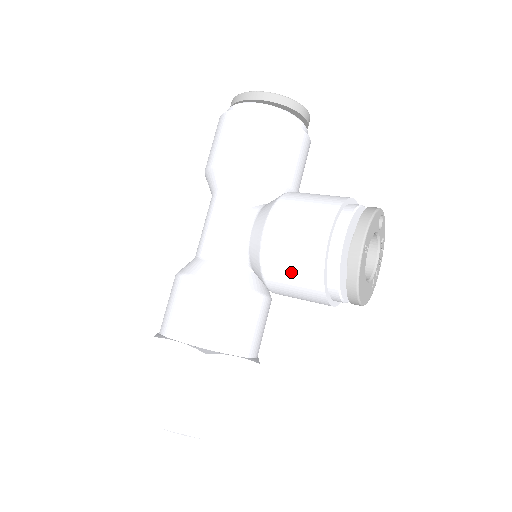
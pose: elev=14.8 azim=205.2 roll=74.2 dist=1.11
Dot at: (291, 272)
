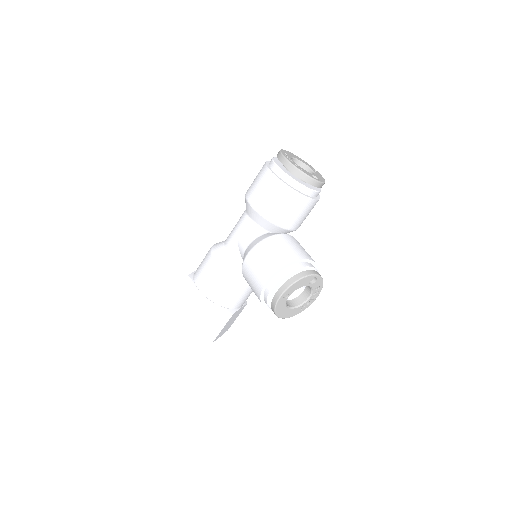
Dot at: (251, 284)
